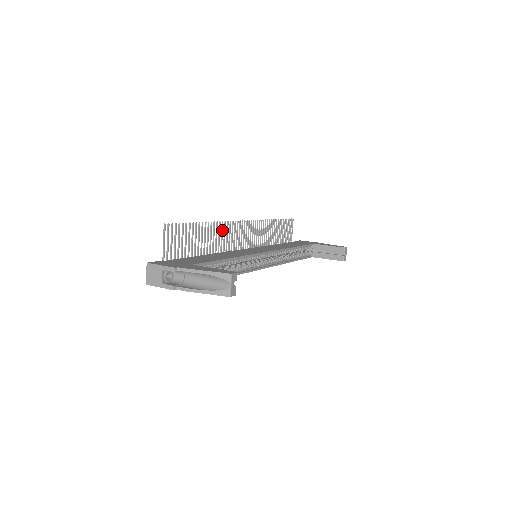
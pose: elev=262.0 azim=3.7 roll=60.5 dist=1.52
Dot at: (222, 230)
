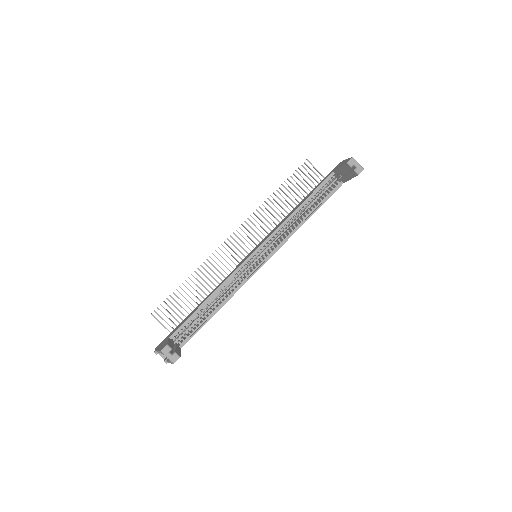
Dot at: occluded
